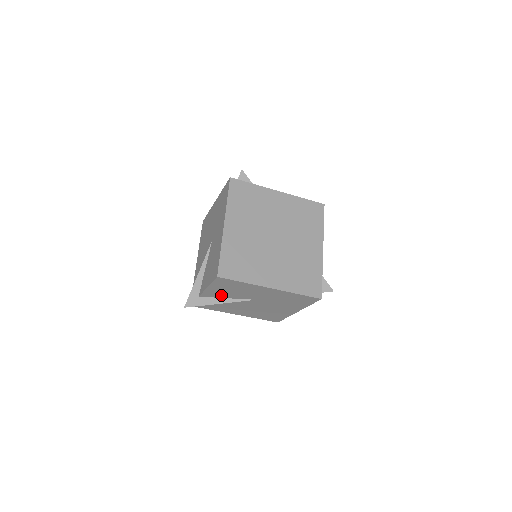
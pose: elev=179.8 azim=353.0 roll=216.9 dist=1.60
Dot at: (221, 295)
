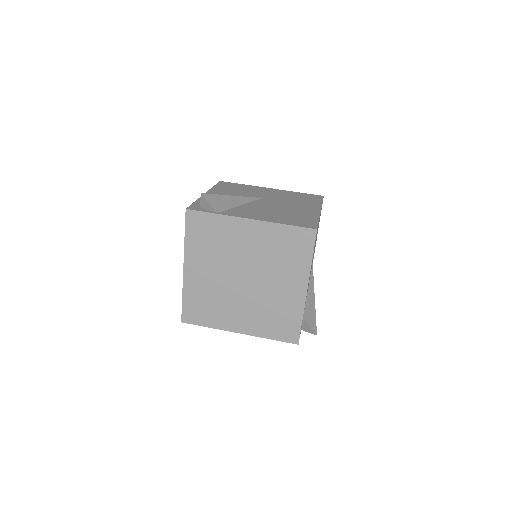
Dot at: occluded
